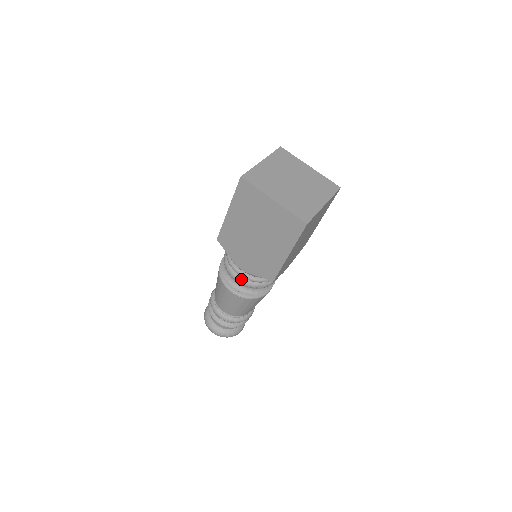
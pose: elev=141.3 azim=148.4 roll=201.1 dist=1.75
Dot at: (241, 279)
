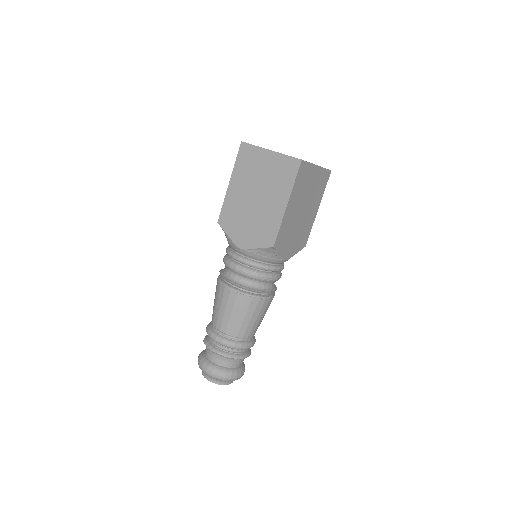
Dot at: (240, 266)
